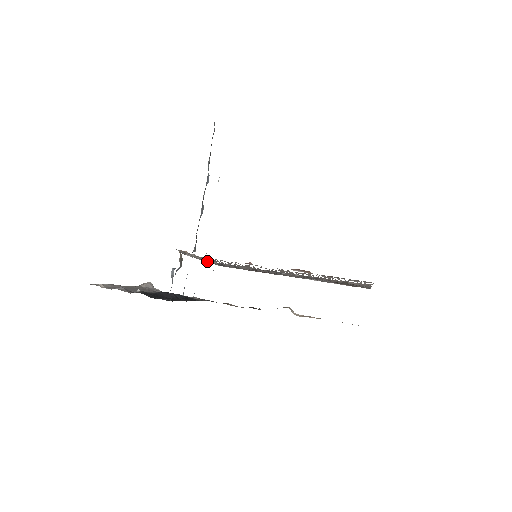
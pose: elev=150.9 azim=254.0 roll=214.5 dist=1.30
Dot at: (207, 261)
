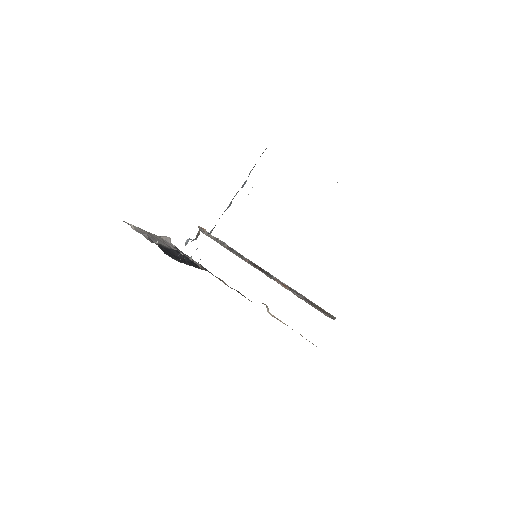
Dot at: occluded
